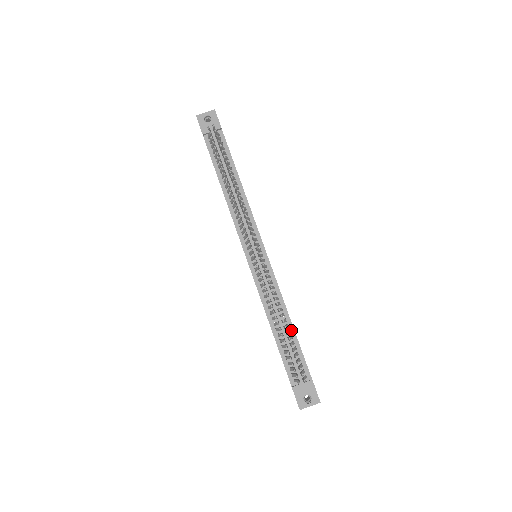
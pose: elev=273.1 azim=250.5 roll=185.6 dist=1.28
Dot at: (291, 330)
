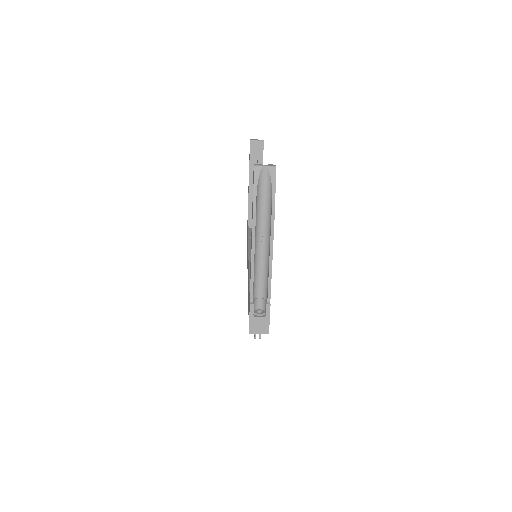
Dot at: occluded
